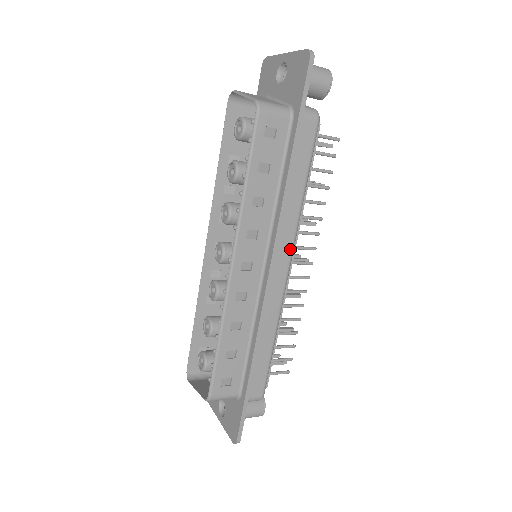
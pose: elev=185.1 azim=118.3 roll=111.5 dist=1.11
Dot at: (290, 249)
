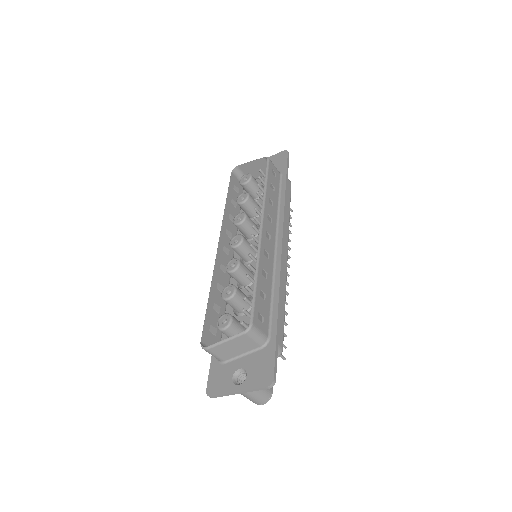
Dot at: (287, 241)
